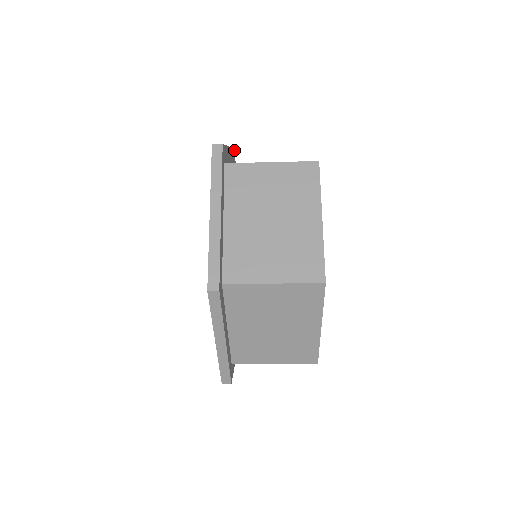
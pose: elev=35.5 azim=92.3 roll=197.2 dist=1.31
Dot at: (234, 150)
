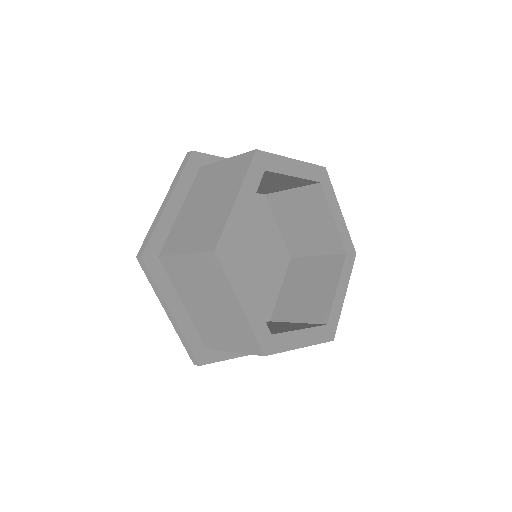
Dot at: (193, 153)
